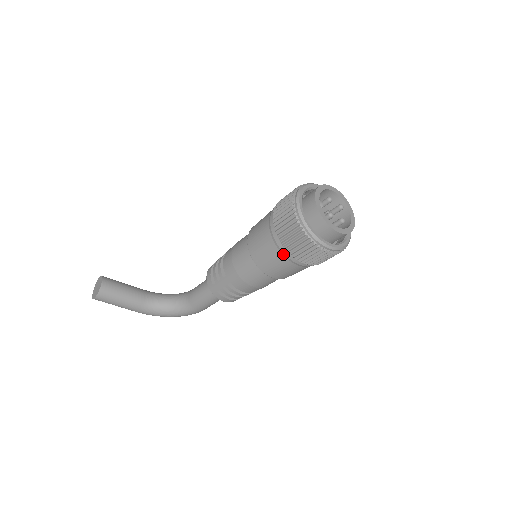
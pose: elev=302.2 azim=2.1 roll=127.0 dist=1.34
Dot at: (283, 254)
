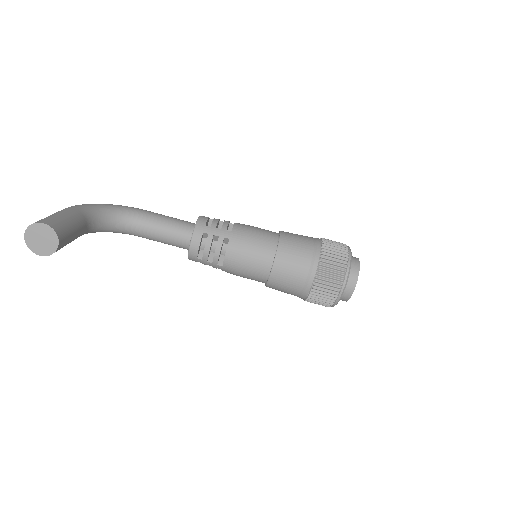
Dot at: (299, 297)
